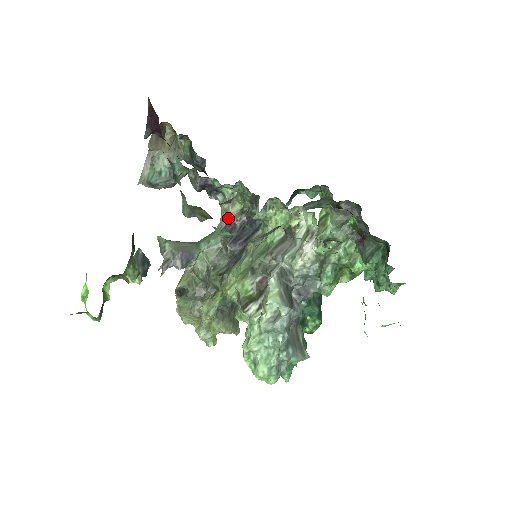
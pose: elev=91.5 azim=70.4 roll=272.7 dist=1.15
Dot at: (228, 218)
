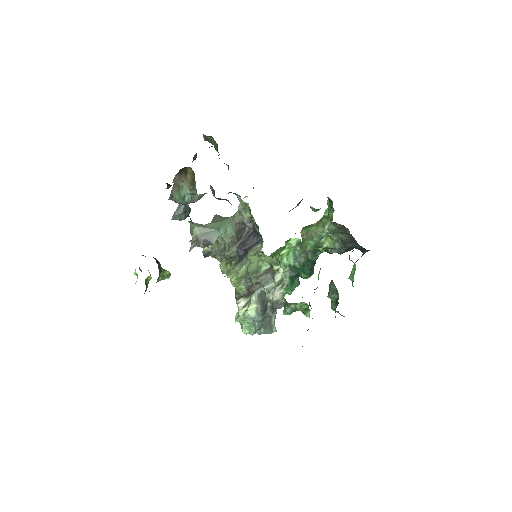
Dot at: (242, 216)
